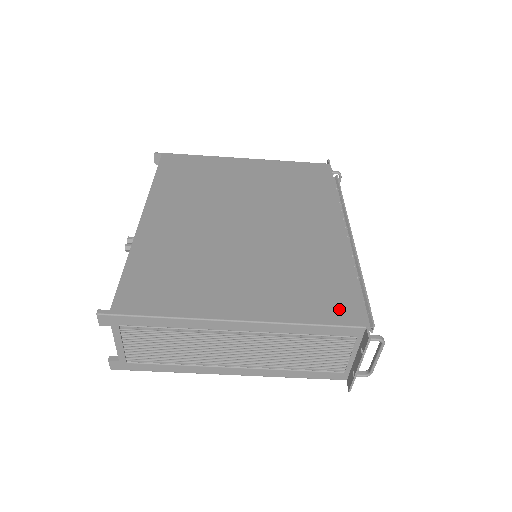
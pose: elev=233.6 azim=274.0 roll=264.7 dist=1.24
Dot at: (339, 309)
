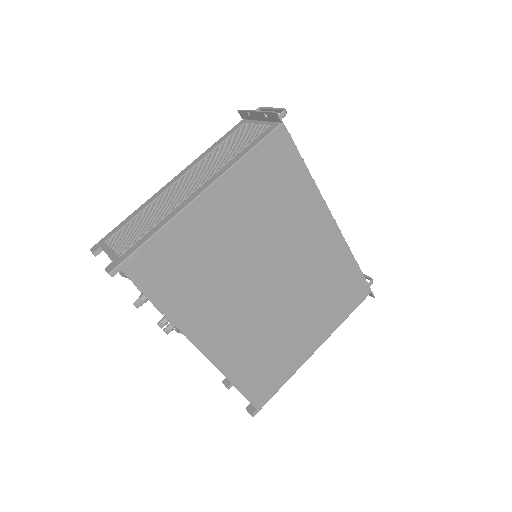
Dot at: occluded
